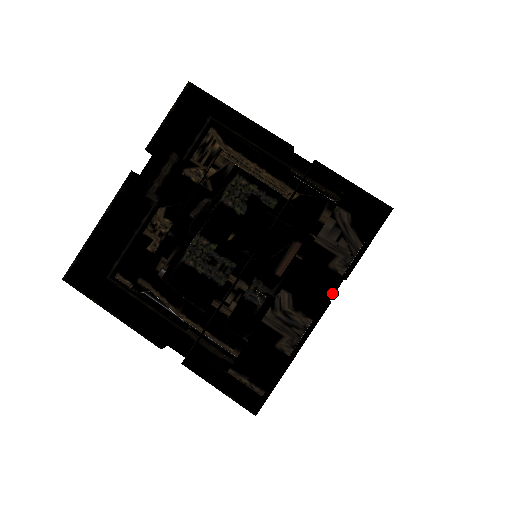
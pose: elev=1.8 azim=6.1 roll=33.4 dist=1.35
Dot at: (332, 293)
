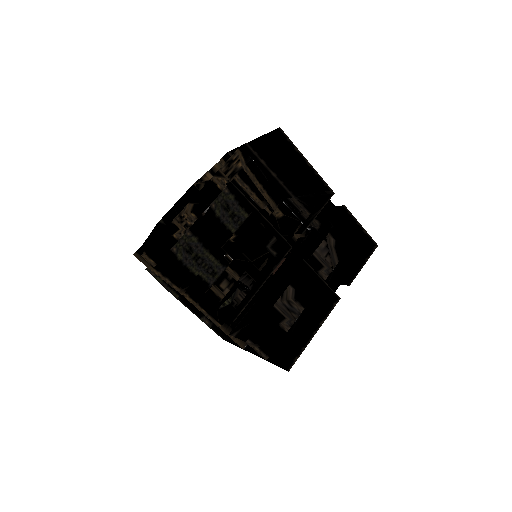
Dot at: (325, 292)
